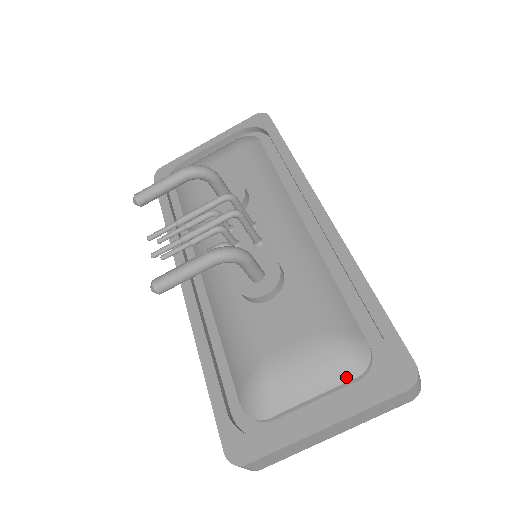
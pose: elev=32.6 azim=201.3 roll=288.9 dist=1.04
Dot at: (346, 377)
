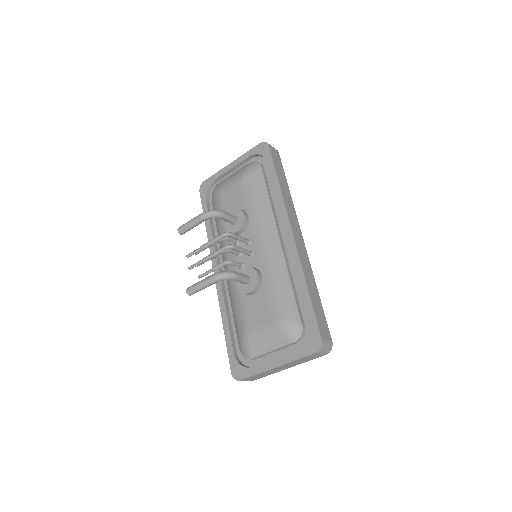
Dot at: (288, 342)
